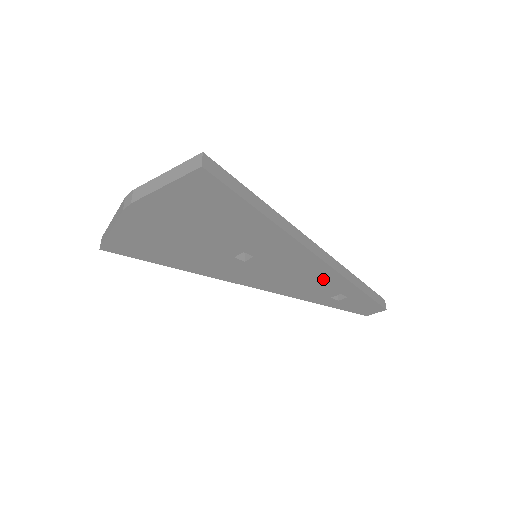
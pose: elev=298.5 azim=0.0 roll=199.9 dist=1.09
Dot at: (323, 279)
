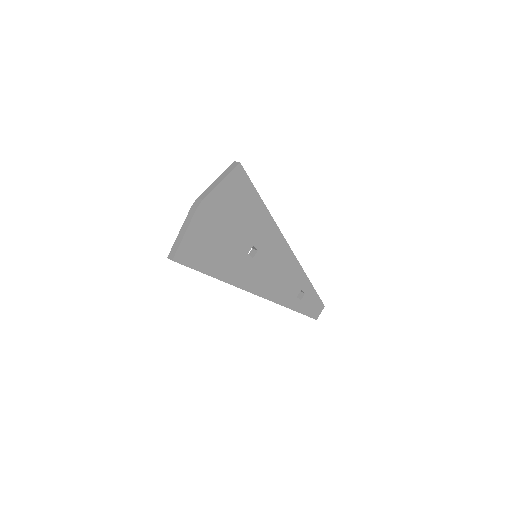
Dot at: (291, 272)
